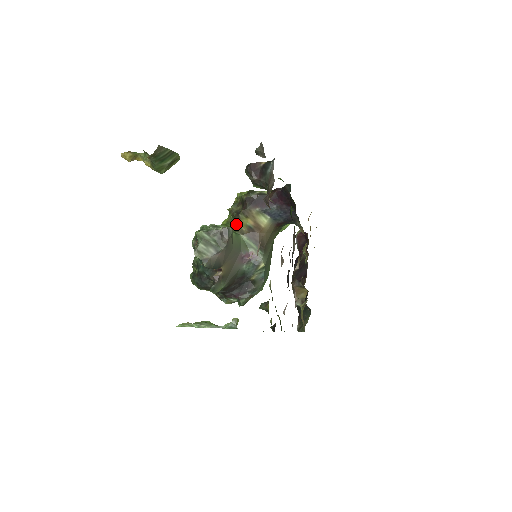
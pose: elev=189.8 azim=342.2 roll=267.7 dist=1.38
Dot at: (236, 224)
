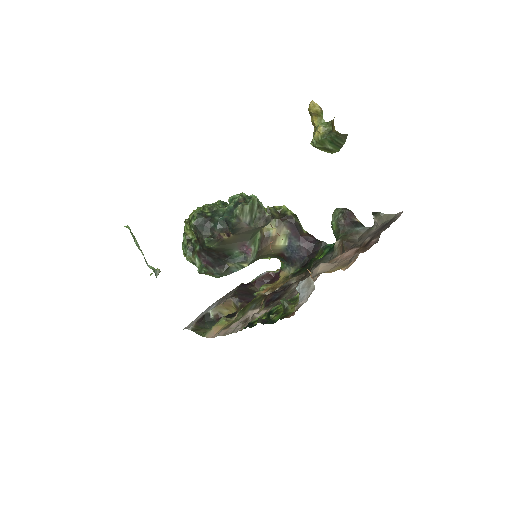
Dot at: occluded
